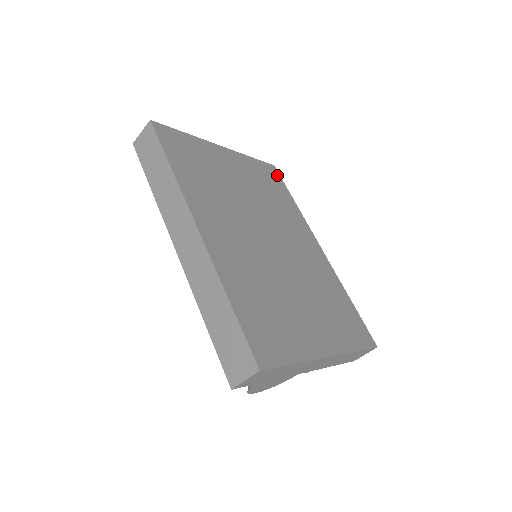
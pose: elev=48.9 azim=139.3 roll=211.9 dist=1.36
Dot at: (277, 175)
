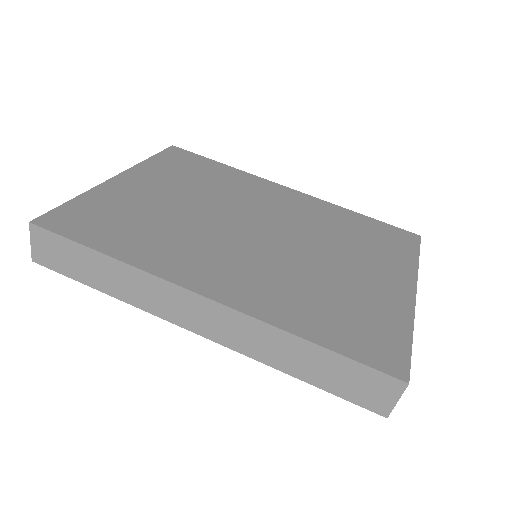
Dot at: (185, 153)
